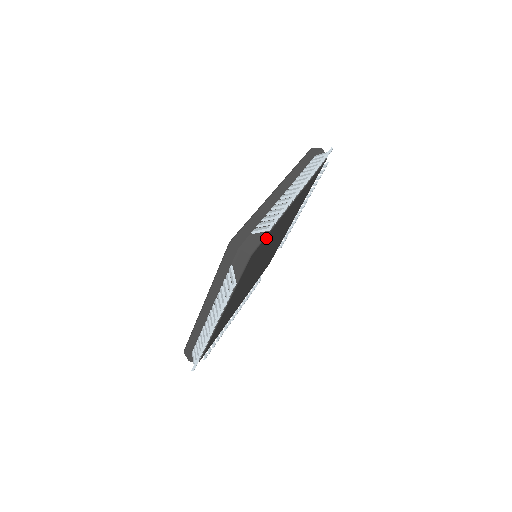
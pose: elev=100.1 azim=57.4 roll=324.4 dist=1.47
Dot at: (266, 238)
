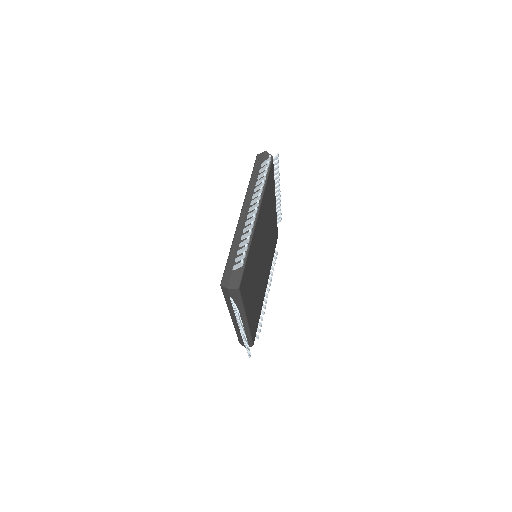
Dot at: (273, 179)
